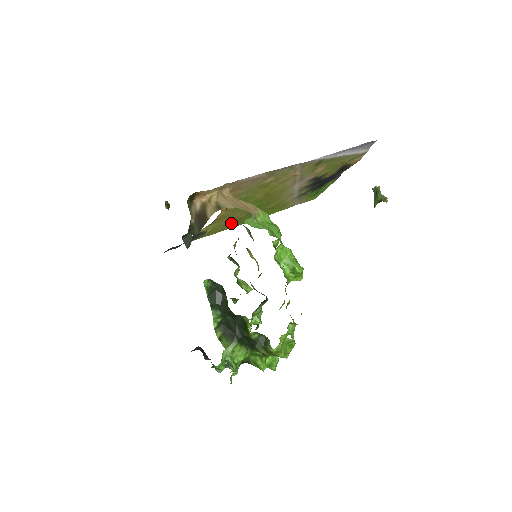
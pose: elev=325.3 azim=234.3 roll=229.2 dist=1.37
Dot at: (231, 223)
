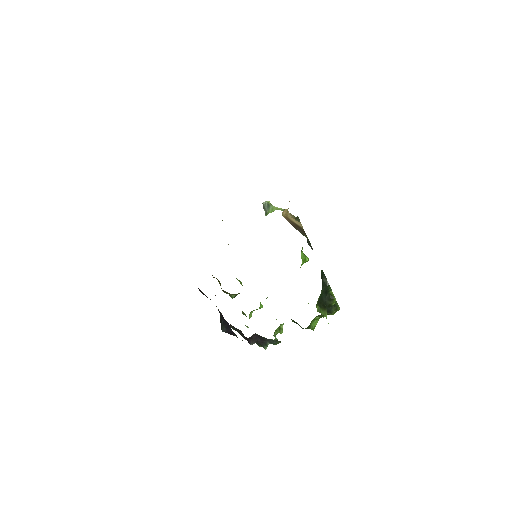
Dot at: occluded
